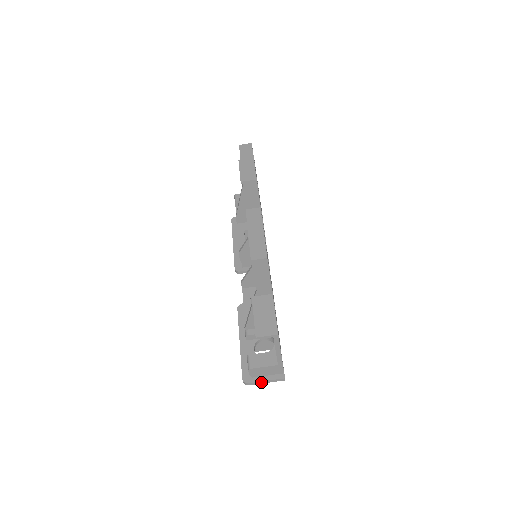
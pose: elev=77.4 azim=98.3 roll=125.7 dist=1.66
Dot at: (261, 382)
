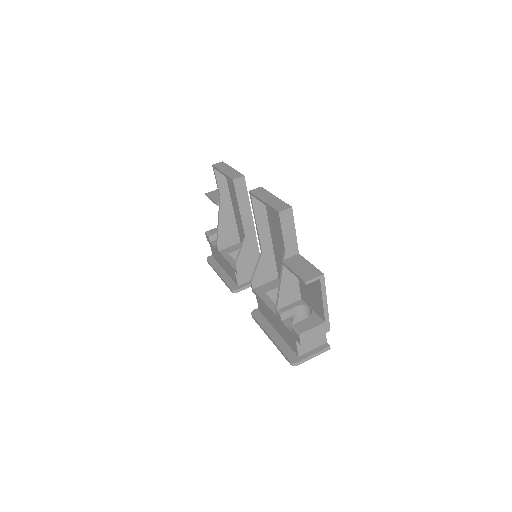
Dot at: (309, 358)
